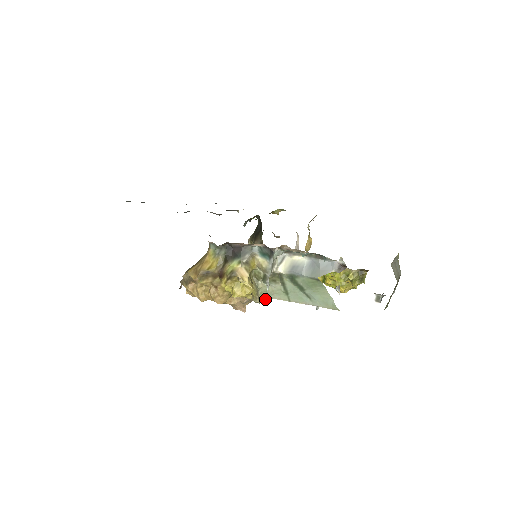
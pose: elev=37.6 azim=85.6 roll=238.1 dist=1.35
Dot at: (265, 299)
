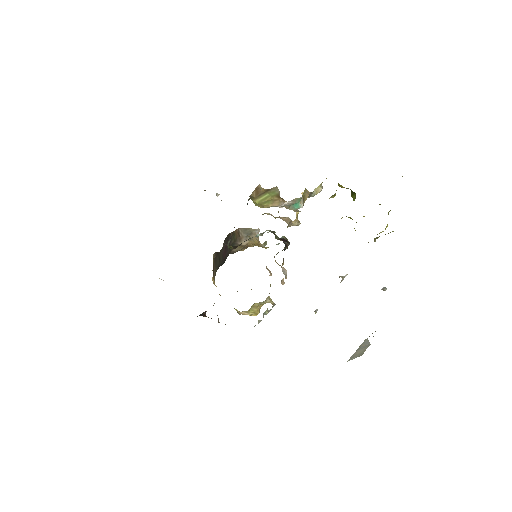
Dot at: (273, 306)
